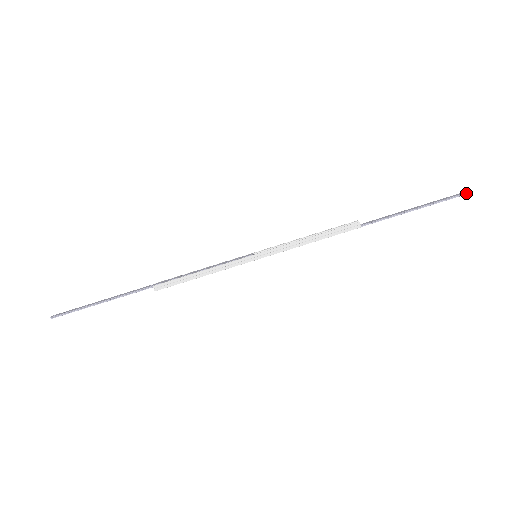
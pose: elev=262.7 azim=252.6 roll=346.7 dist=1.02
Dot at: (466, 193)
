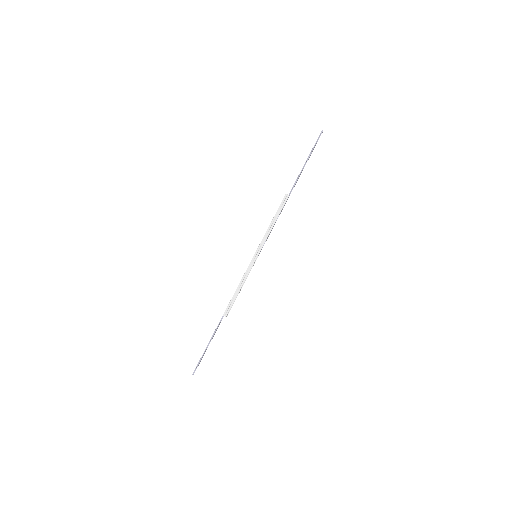
Dot at: (322, 132)
